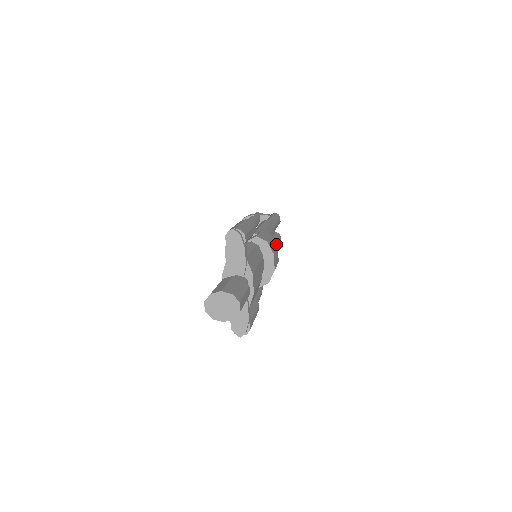
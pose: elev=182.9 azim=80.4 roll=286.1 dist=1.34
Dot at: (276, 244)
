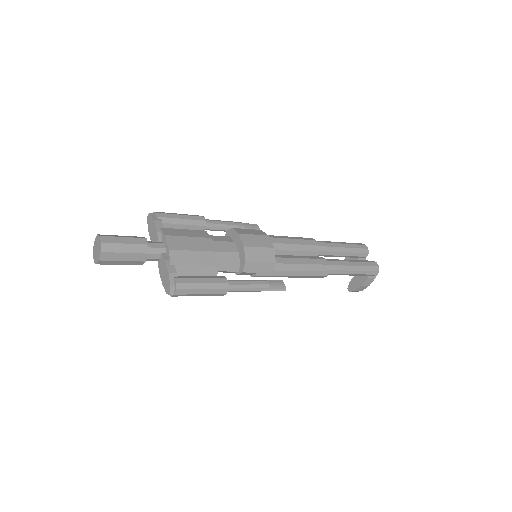
Dot at: (265, 234)
